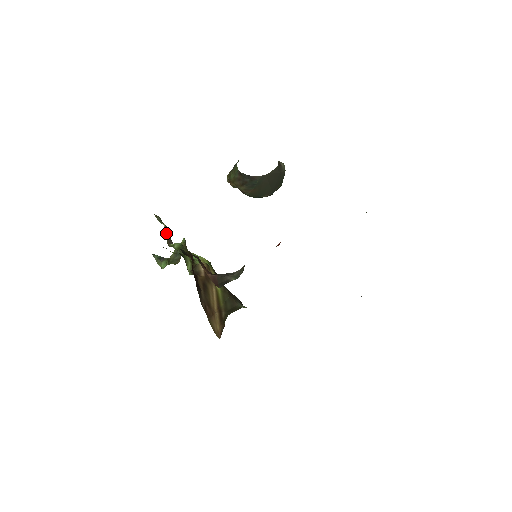
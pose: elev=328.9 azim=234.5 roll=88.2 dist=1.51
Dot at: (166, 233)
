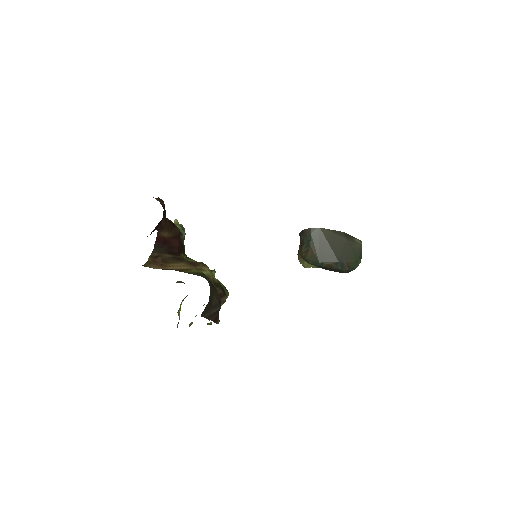
Dot at: occluded
